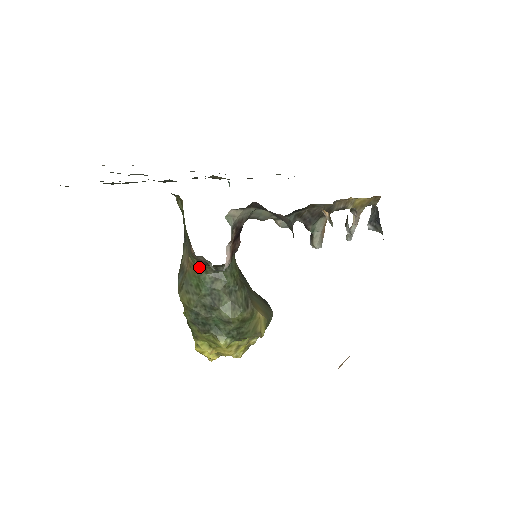
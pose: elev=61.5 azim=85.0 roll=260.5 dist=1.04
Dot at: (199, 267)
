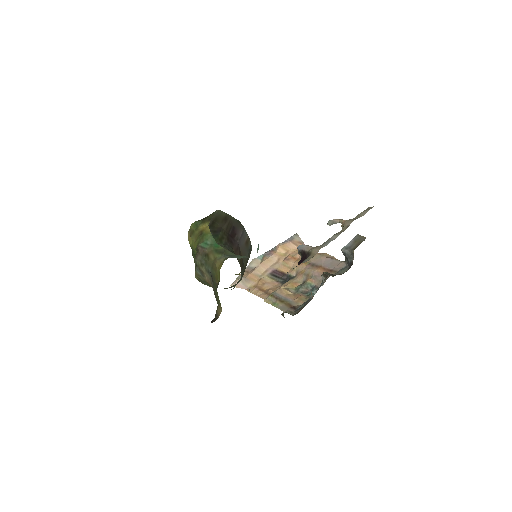
Dot at: occluded
